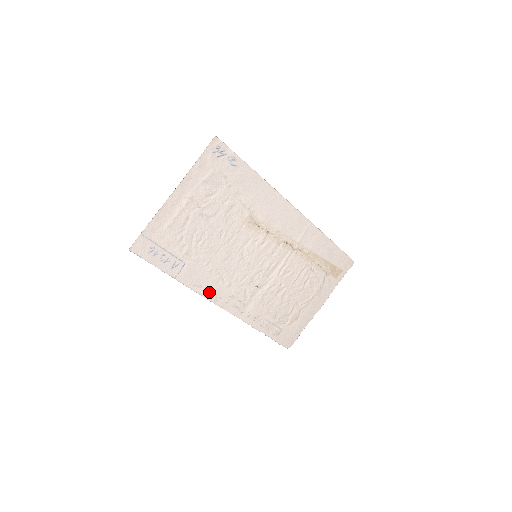
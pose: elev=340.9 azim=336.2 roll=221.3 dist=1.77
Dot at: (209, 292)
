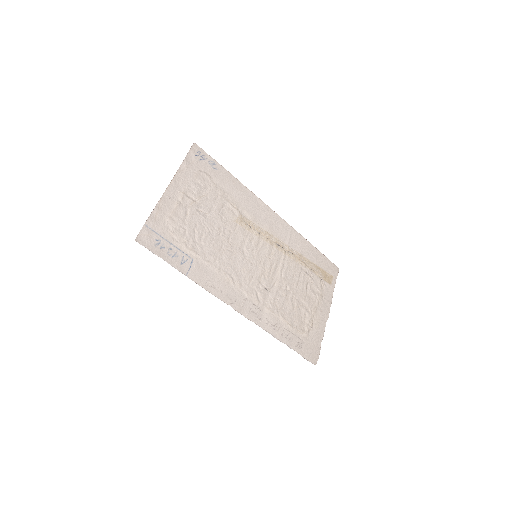
Dot at: (223, 293)
